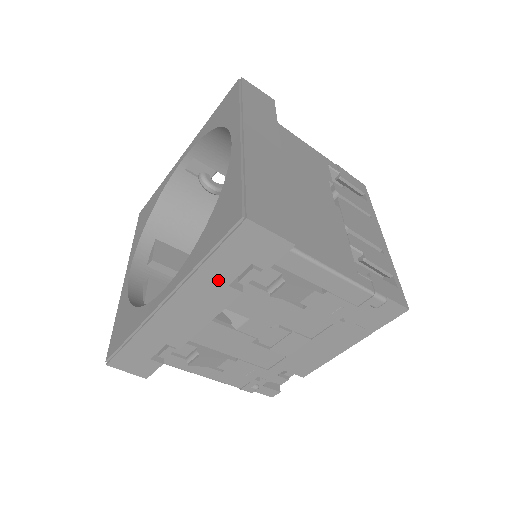
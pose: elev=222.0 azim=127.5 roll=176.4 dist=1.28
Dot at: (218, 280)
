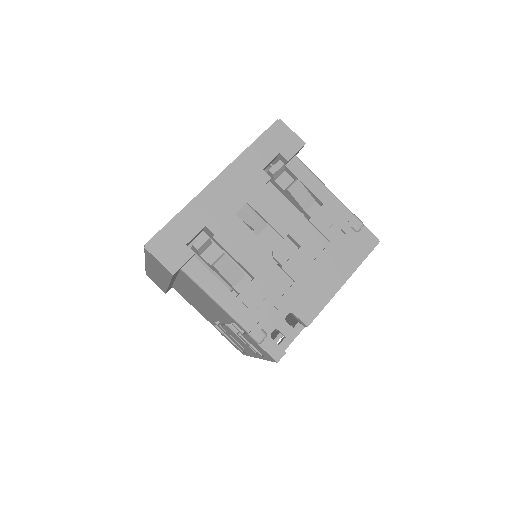
Dot at: (257, 163)
